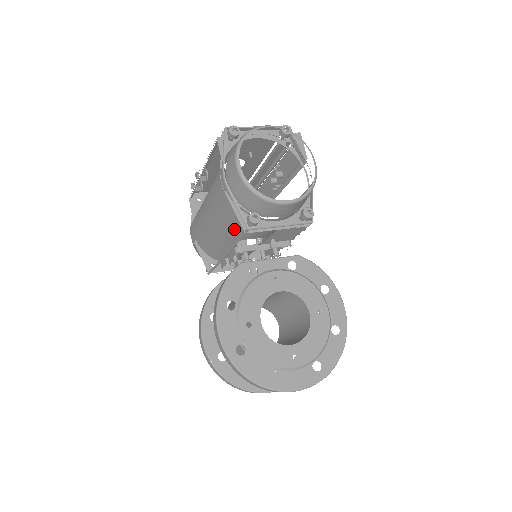
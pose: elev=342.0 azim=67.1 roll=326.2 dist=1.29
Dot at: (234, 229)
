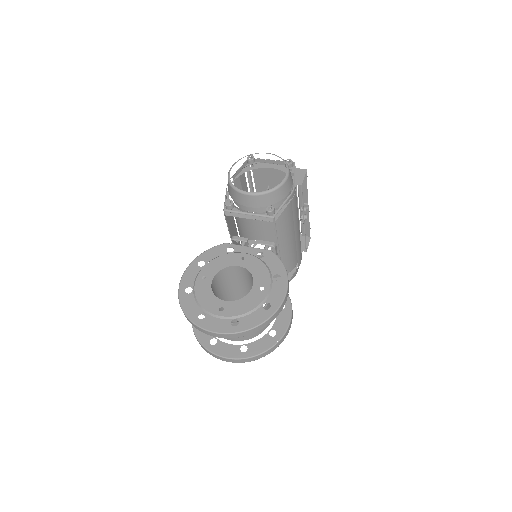
Dot at: (240, 227)
